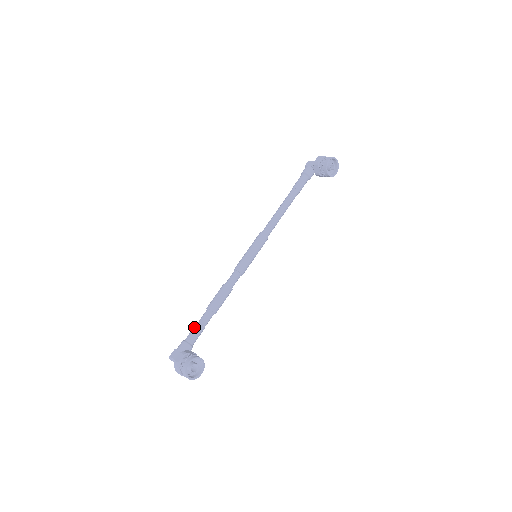
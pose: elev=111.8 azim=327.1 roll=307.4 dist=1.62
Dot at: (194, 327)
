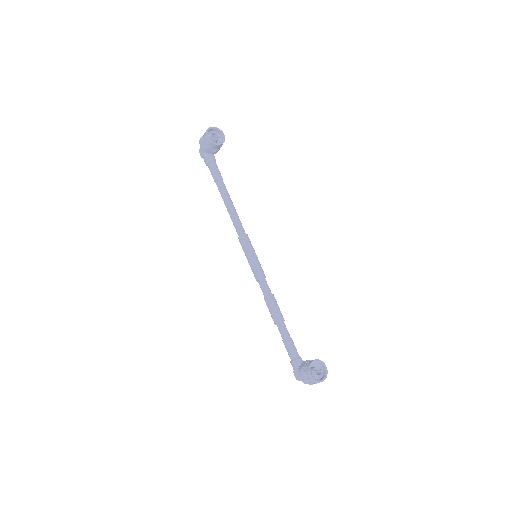
Dot at: (285, 346)
